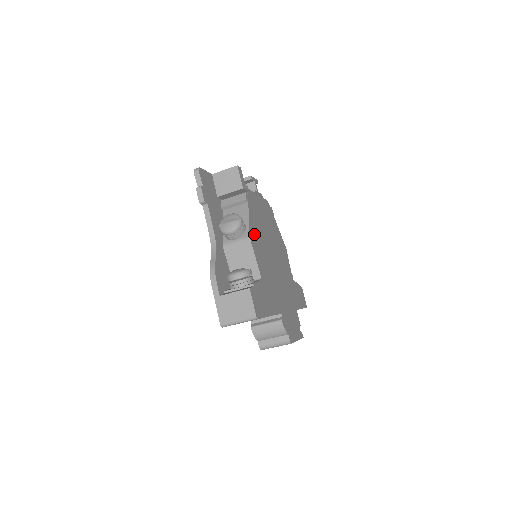
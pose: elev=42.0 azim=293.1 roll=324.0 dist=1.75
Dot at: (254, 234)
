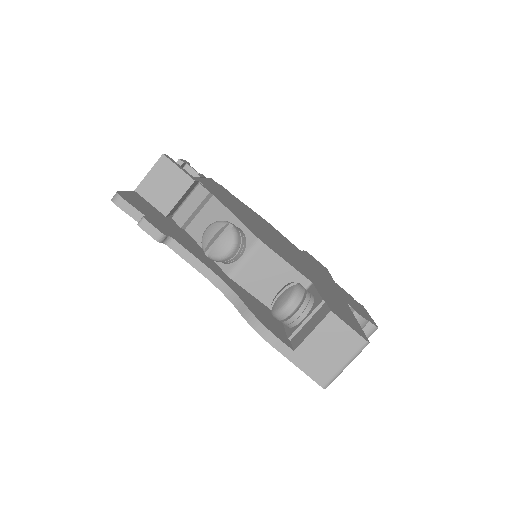
Dot at: (254, 231)
